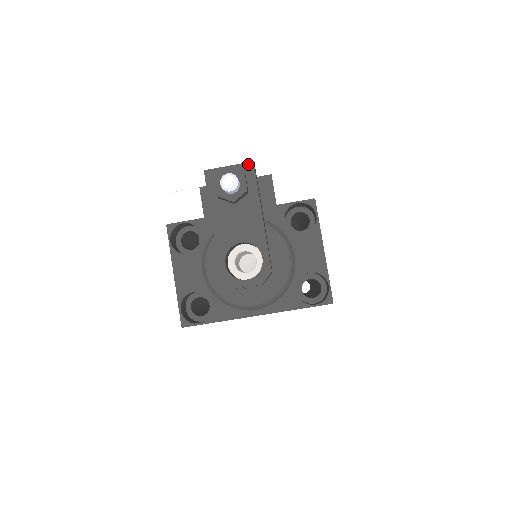
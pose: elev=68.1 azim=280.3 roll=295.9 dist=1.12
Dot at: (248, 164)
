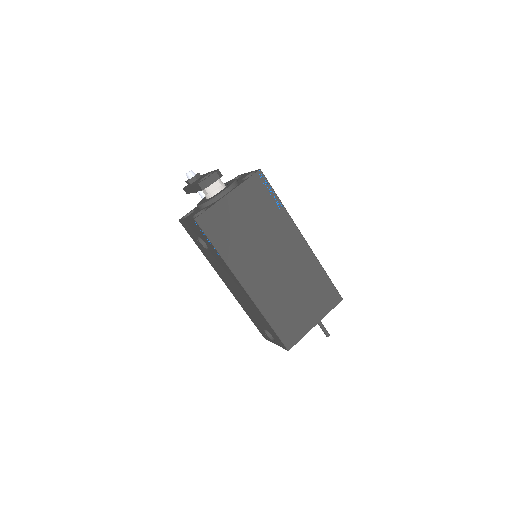
Dot at: occluded
